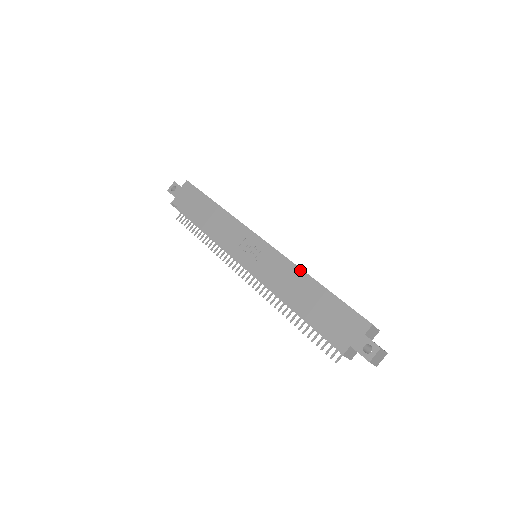
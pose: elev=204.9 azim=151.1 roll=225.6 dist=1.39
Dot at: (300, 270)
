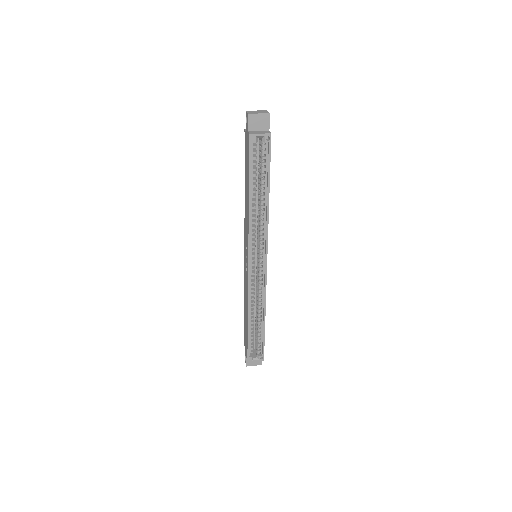
Dot at: (247, 307)
